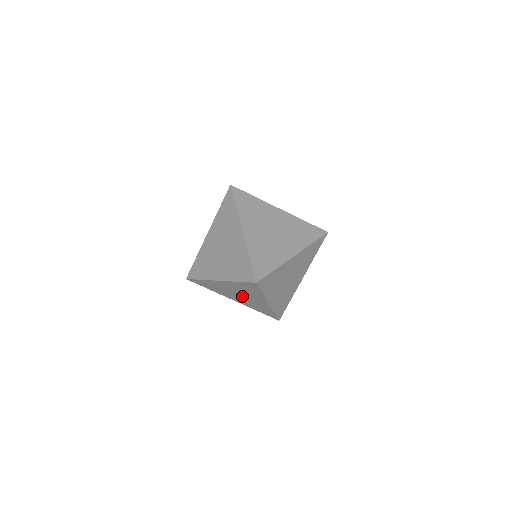
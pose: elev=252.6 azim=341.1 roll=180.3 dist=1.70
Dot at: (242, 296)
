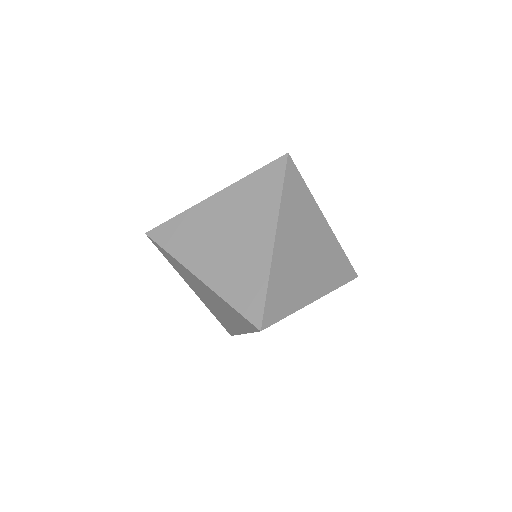
Dot at: occluded
